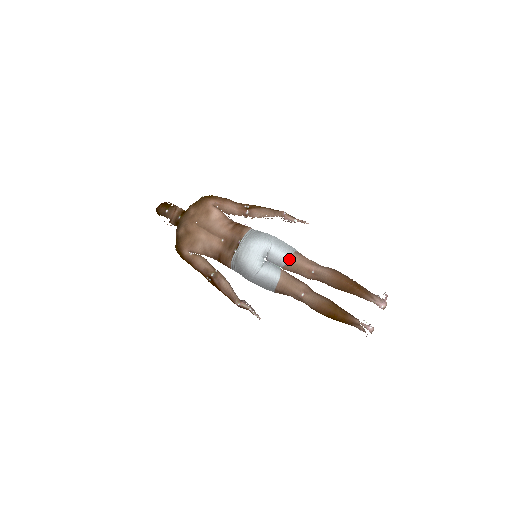
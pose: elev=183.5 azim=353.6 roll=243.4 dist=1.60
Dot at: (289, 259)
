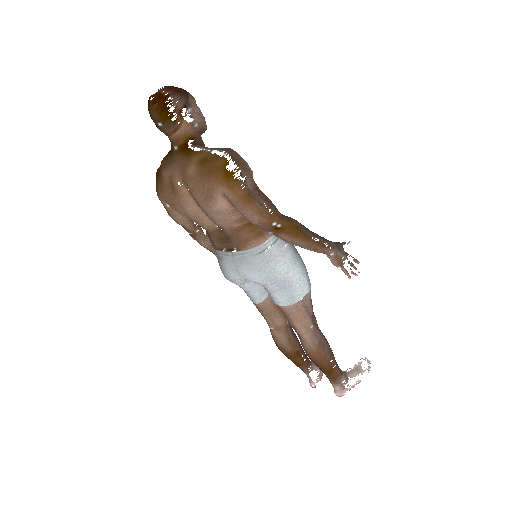
Dot at: (281, 306)
